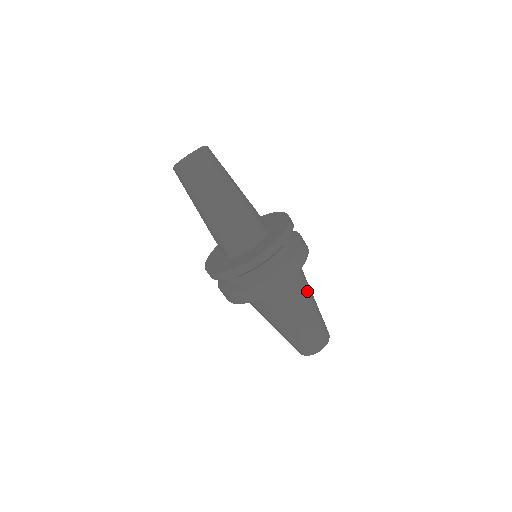
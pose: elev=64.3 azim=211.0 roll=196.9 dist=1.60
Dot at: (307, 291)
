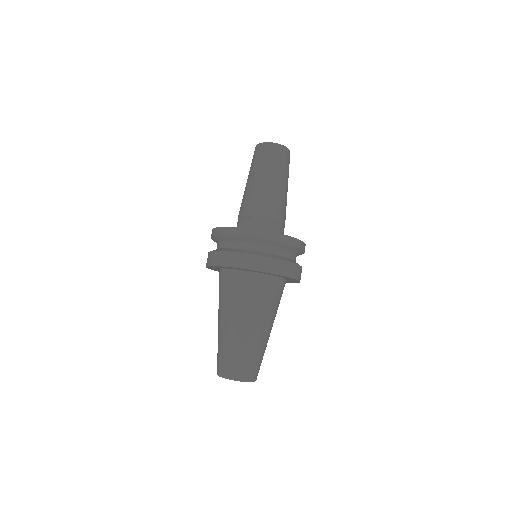
Dot at: (269, 313)
